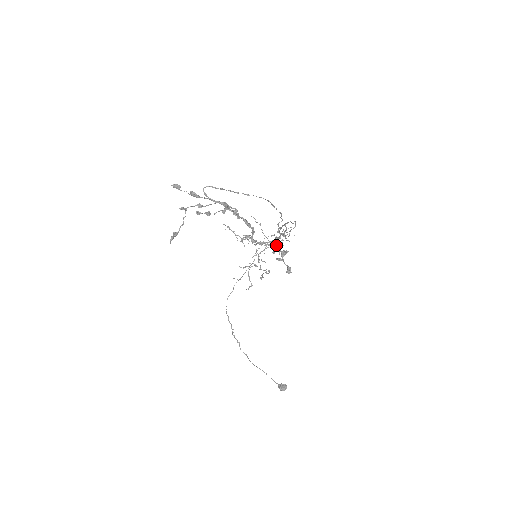
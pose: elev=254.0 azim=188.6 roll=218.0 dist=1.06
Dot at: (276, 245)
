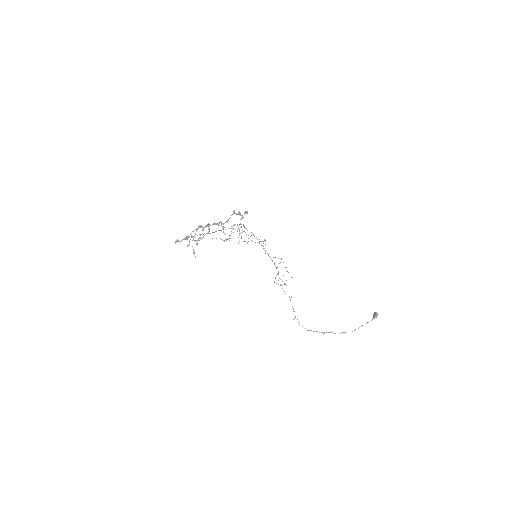
Dot at: (232, 214)
